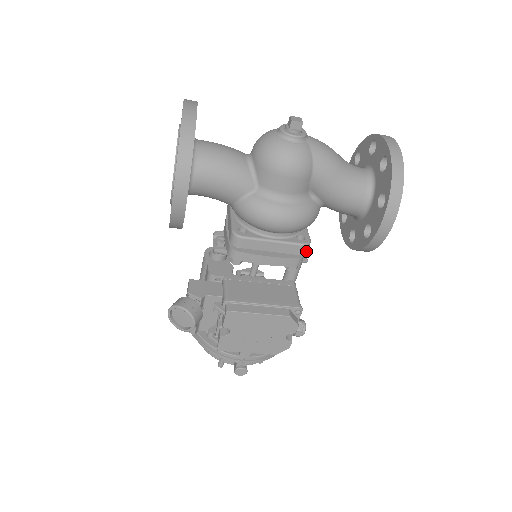
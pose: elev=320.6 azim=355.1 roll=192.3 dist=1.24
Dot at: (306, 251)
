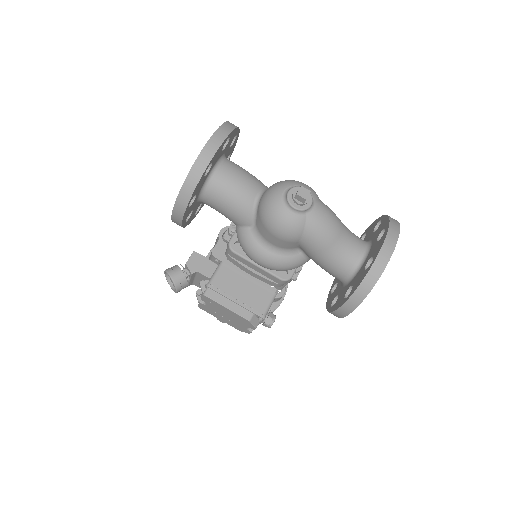
Dot at: (285, 283)
